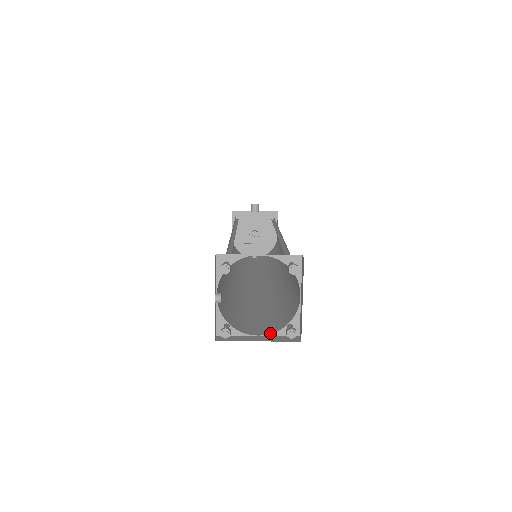
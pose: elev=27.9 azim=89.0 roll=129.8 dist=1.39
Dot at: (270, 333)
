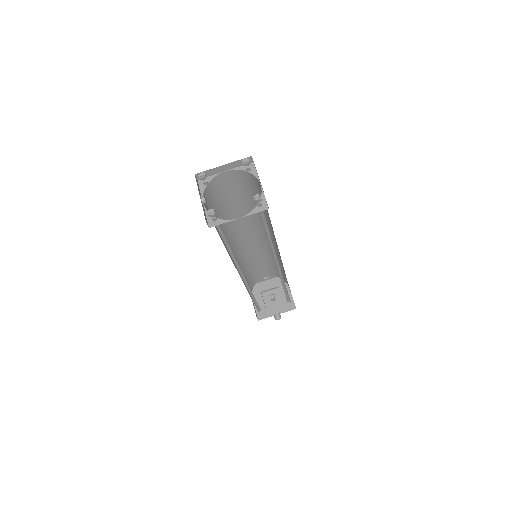
Dot at: (247, 214)
